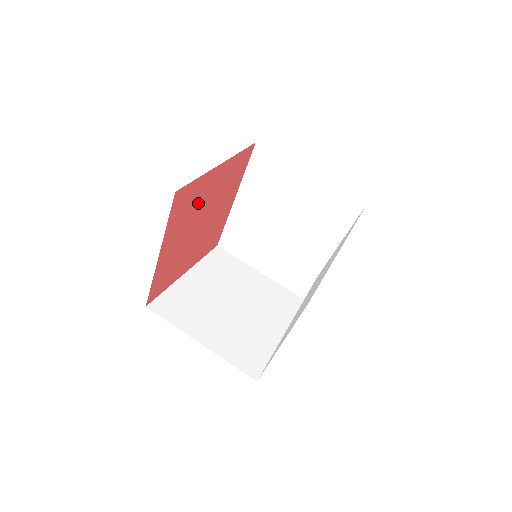
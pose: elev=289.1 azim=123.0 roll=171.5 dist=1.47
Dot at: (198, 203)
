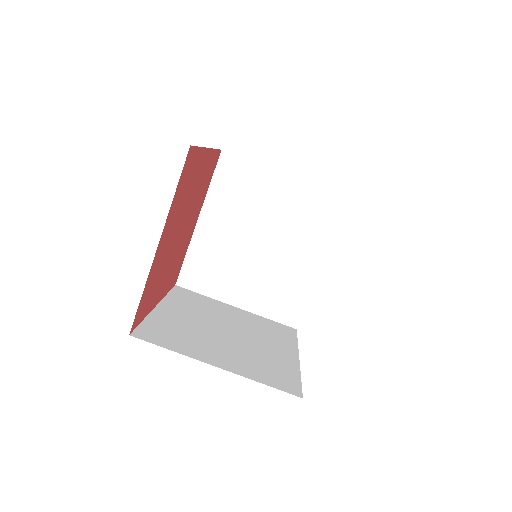
Dot at: (189, 191)
